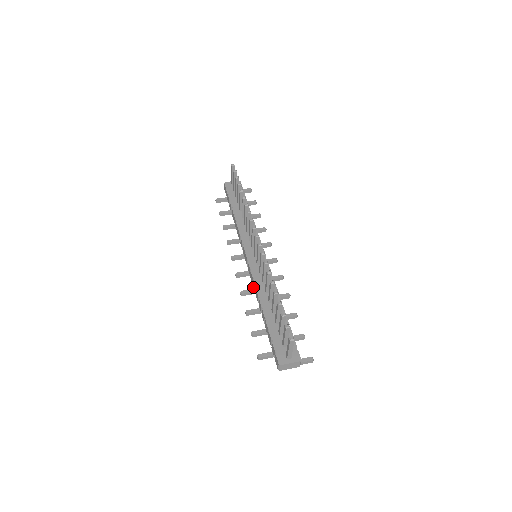
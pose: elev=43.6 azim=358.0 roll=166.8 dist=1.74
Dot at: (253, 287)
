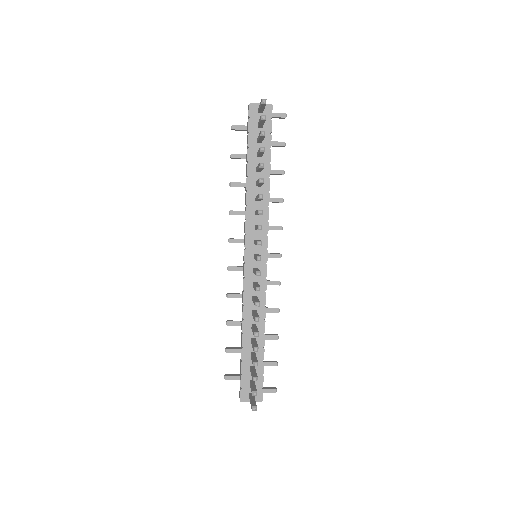
Dot at: (242, 293)
